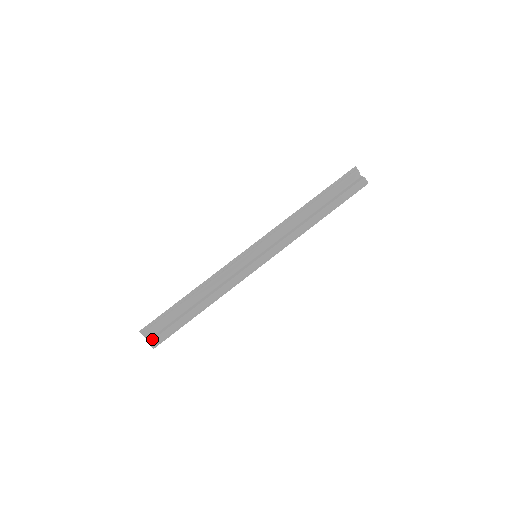
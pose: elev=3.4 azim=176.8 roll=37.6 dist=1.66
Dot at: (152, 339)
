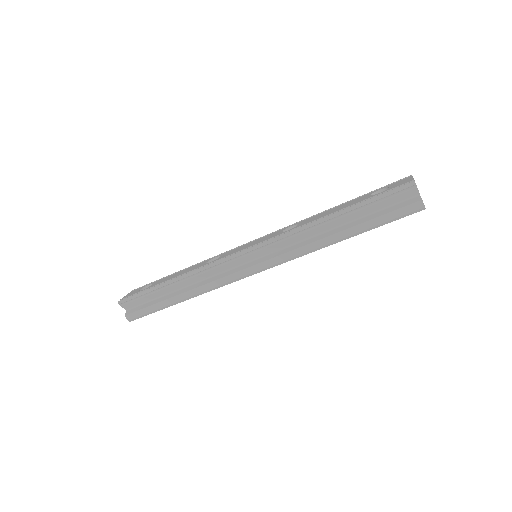
Dot at: (129, 313)
